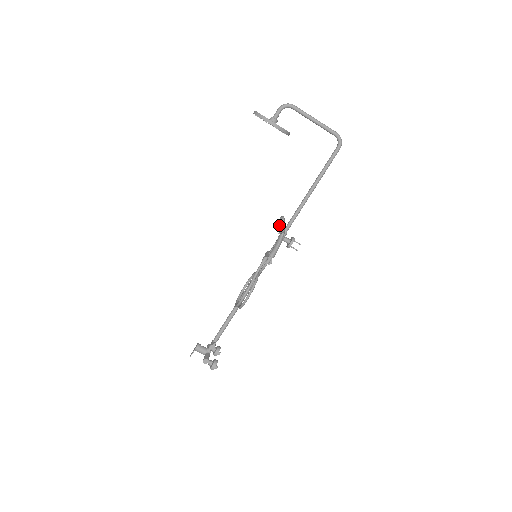
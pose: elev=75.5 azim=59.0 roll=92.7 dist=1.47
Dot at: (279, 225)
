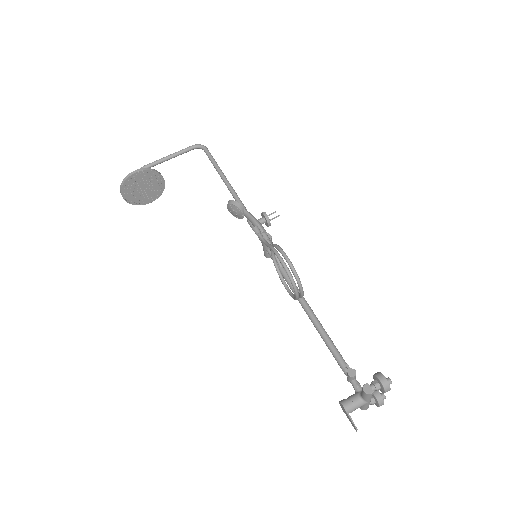
Dot at: (232, 208)
